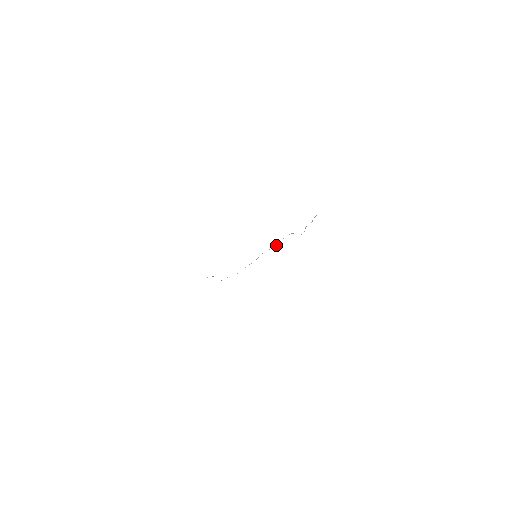
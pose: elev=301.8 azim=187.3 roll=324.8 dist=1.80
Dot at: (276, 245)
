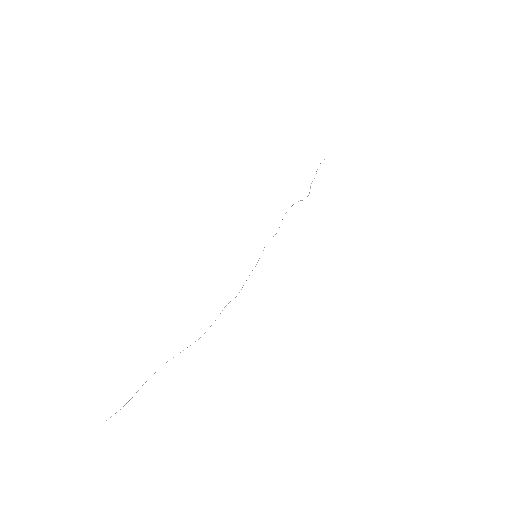
Dot at: occluded
